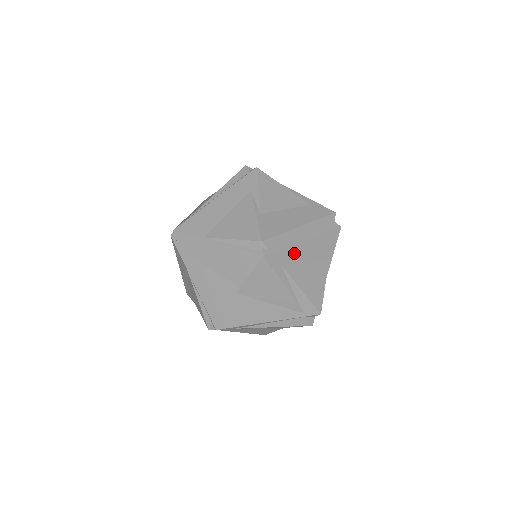
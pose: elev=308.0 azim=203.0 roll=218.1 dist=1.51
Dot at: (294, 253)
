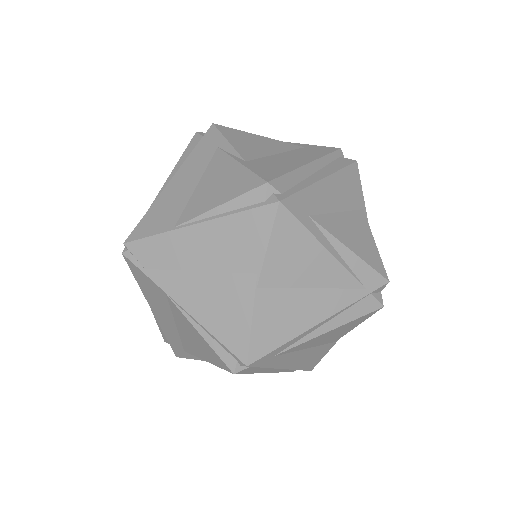
Dot at: (317, 197)
